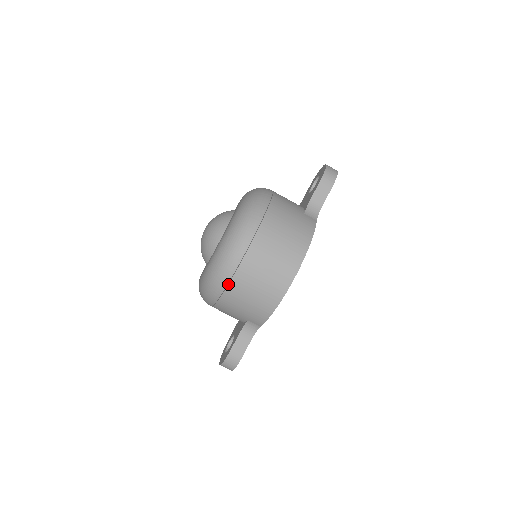
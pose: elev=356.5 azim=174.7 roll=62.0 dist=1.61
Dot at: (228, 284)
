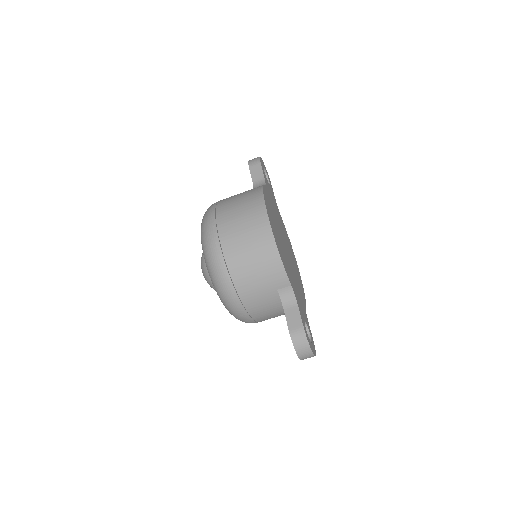
Dot at: (227, 267)
